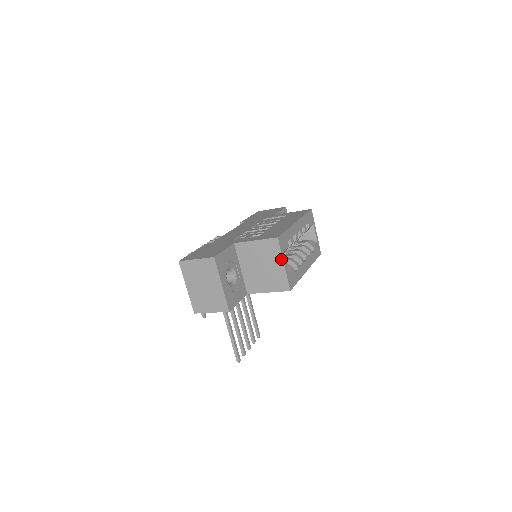
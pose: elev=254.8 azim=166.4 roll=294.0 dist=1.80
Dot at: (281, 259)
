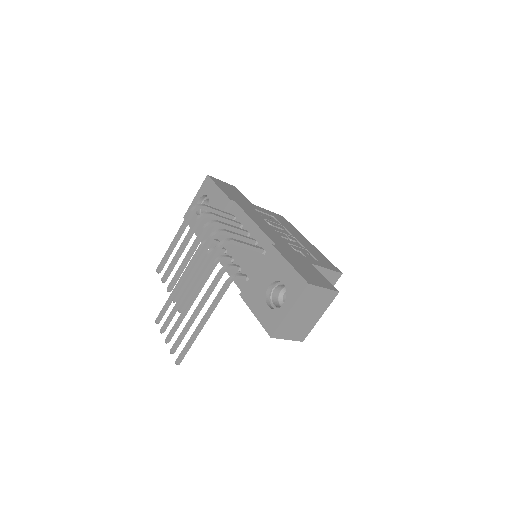
Dot at: occluded
